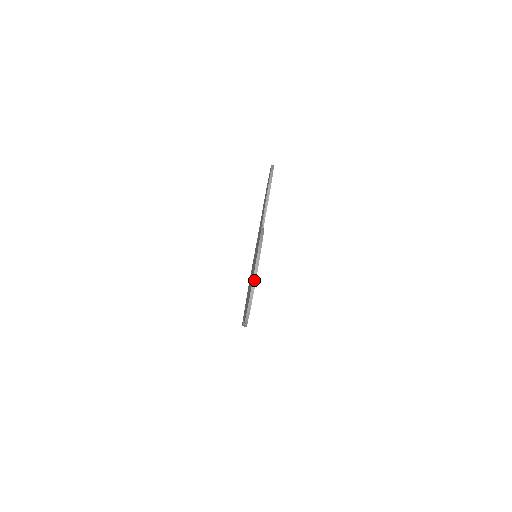
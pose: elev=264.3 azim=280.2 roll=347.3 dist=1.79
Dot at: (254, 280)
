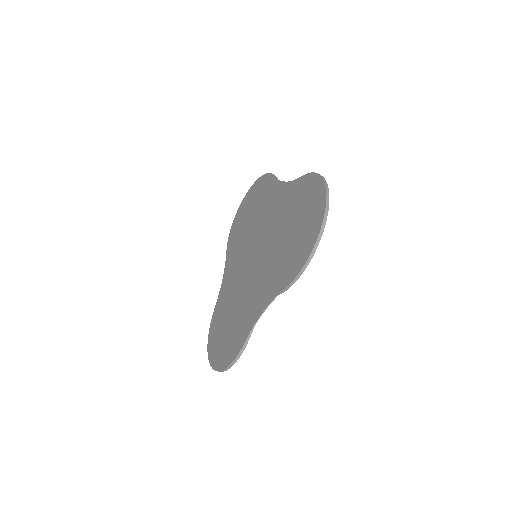
Dot at: (218, 371)
